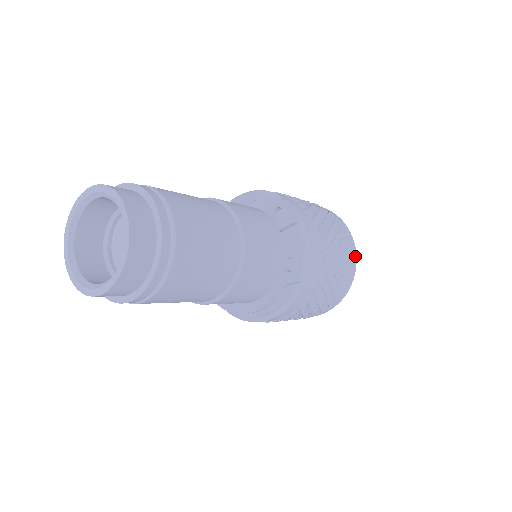
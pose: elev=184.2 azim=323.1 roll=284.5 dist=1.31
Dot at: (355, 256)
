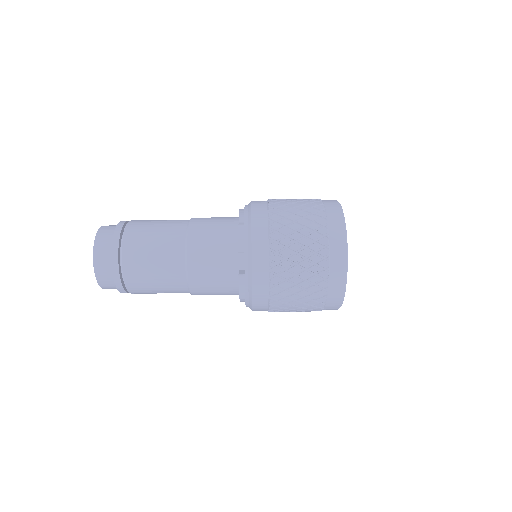
Dot at: (343, 276)
